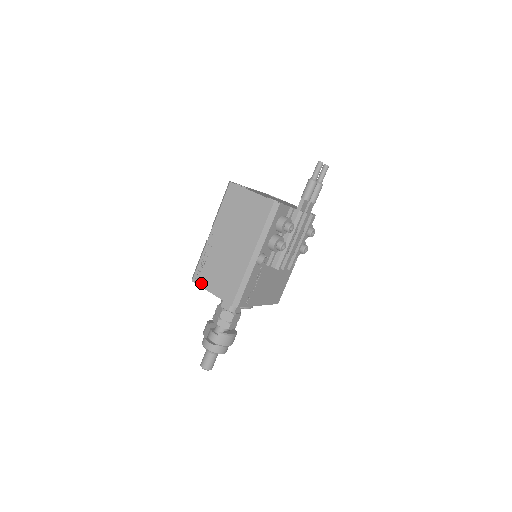
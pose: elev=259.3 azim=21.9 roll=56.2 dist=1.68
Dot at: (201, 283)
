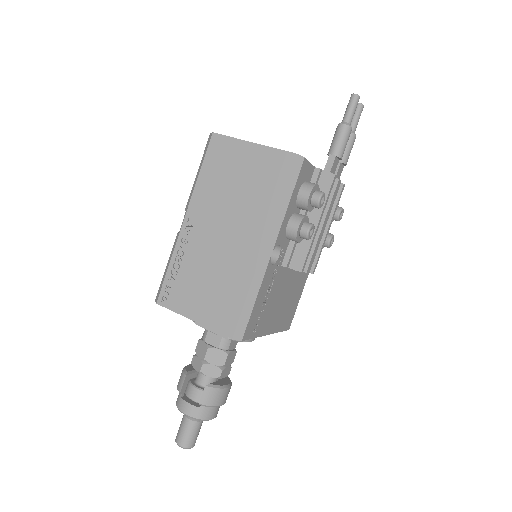
Dot at: (173, 305)
